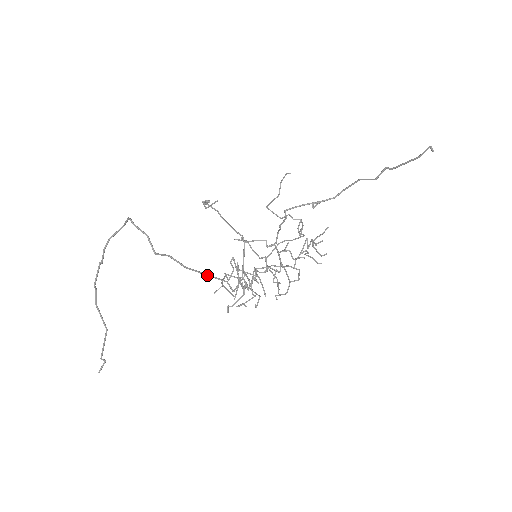
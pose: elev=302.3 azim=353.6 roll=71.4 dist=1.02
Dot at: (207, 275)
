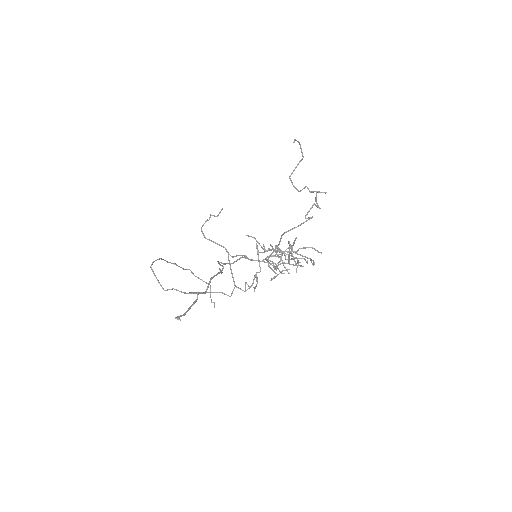
Dot at: occluded
